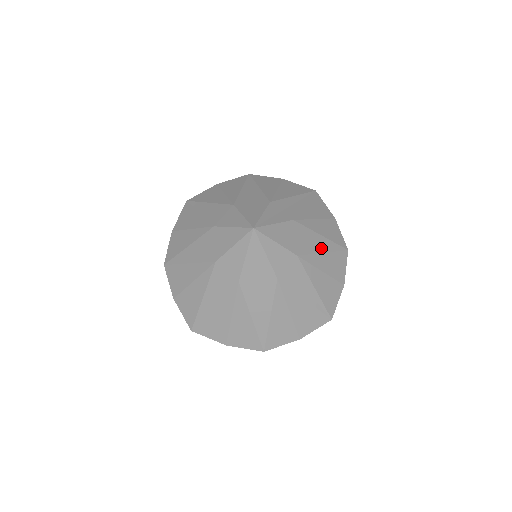
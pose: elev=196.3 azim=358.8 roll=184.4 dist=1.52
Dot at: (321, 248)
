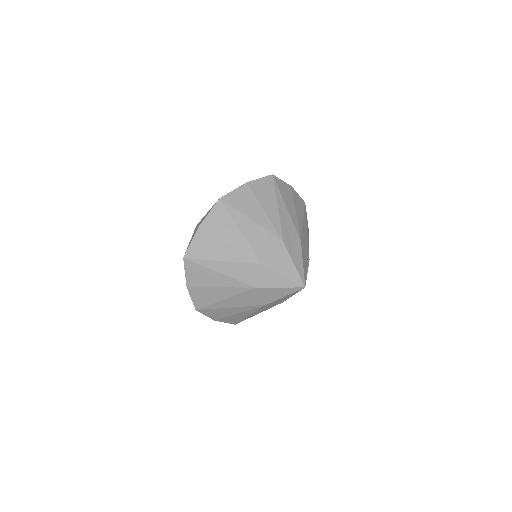
Dot at: (306, 231)
